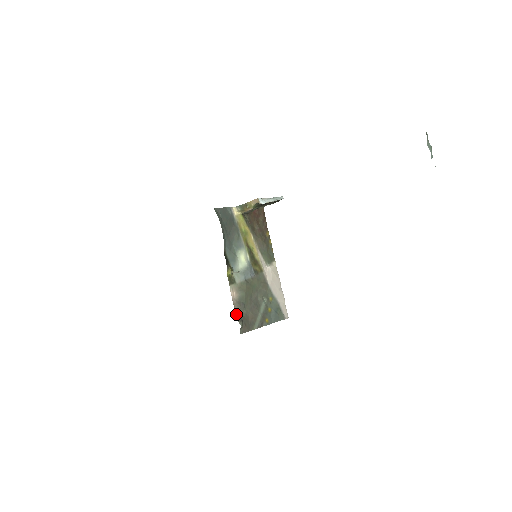
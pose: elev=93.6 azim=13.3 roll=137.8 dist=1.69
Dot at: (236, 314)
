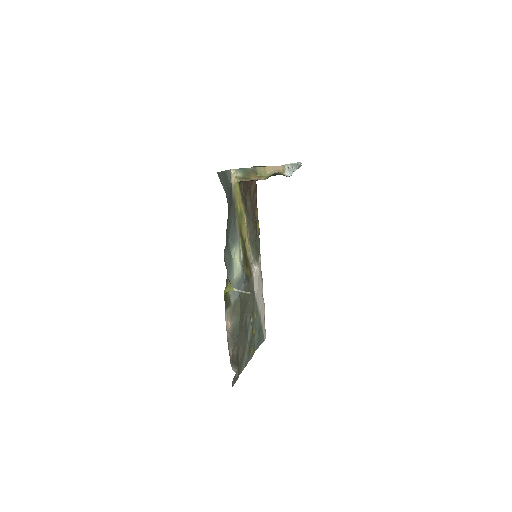
Dot at: occluded
